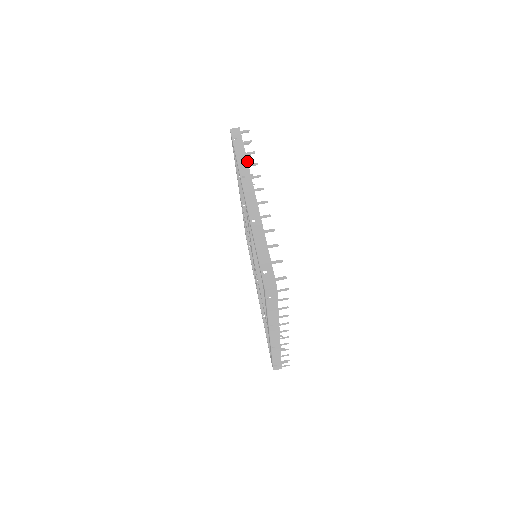
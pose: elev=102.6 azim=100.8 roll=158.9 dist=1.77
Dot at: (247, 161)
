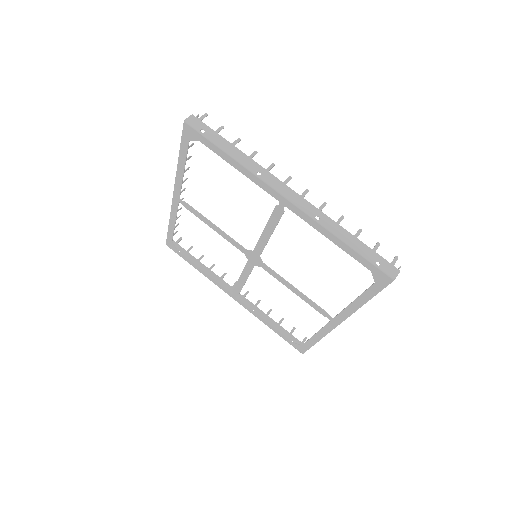
Dot at: occluded
